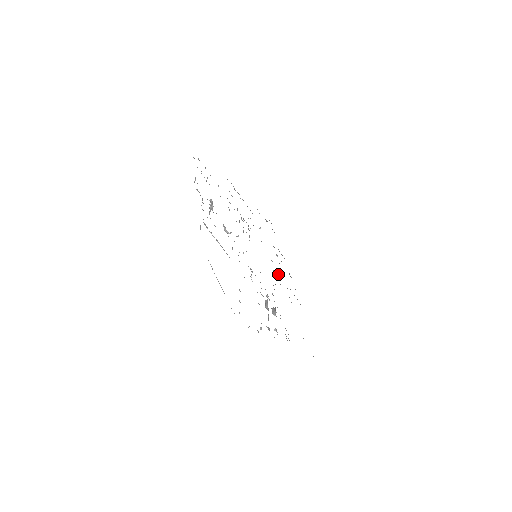
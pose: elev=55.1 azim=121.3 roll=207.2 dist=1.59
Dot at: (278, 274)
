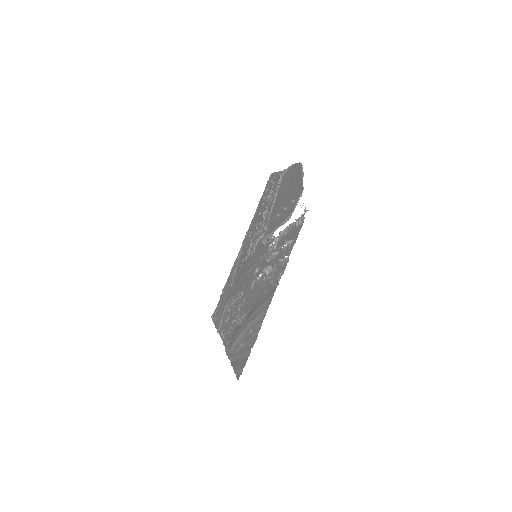
Dot at: (240, 300)
